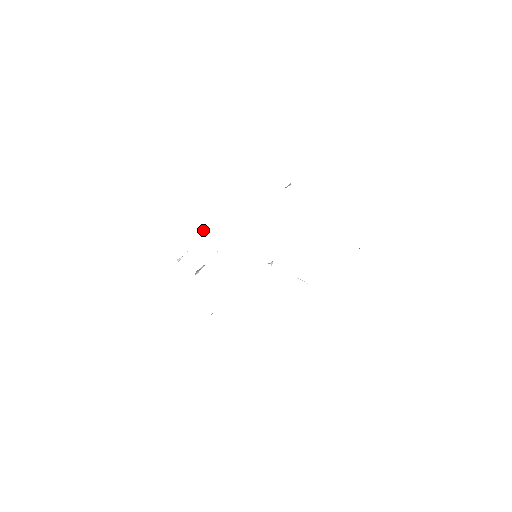
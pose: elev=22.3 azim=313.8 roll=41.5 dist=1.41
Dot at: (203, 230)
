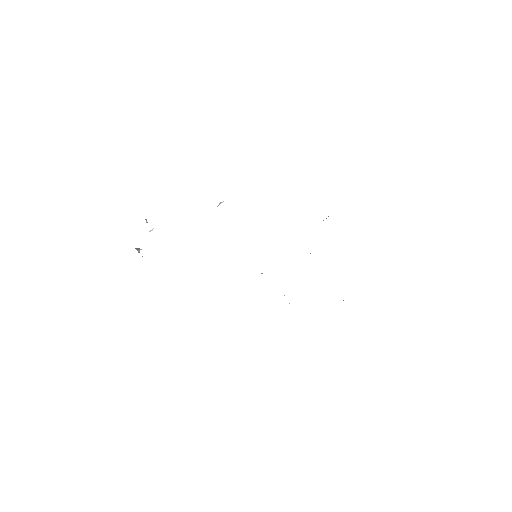
Dot at: (219, 204)
